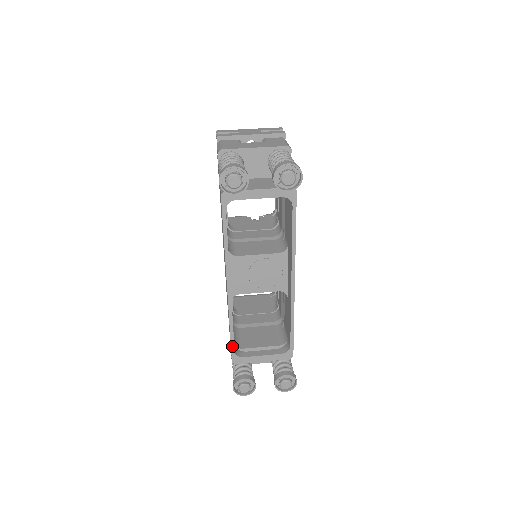
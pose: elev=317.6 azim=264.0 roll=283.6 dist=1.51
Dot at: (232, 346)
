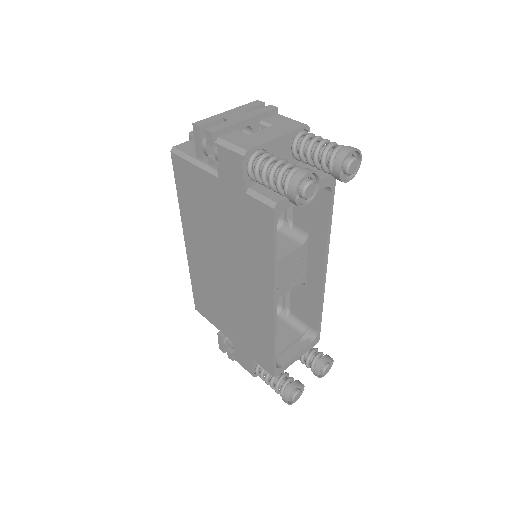
Dot at: (274, 362)
